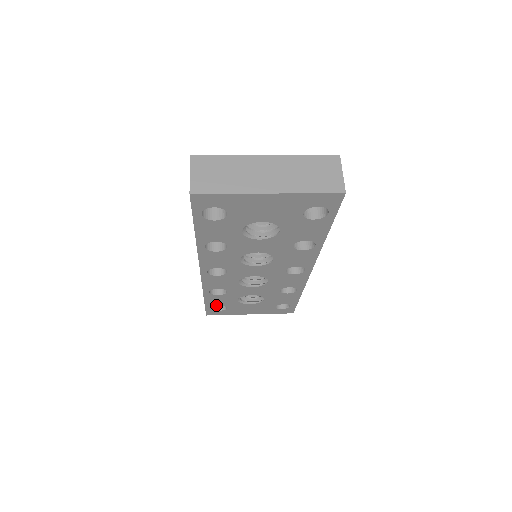
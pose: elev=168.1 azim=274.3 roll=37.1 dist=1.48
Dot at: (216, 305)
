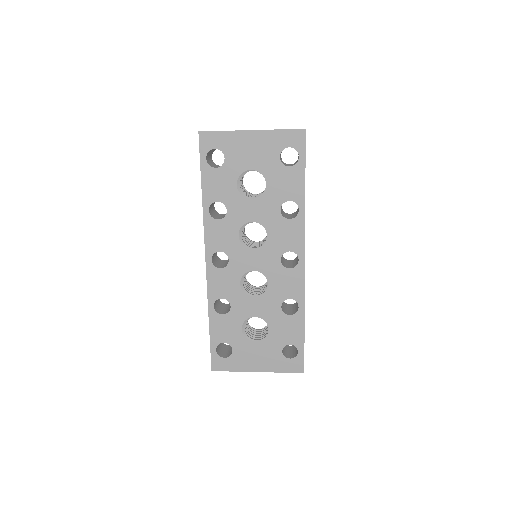
Dot at: (221, 342)
